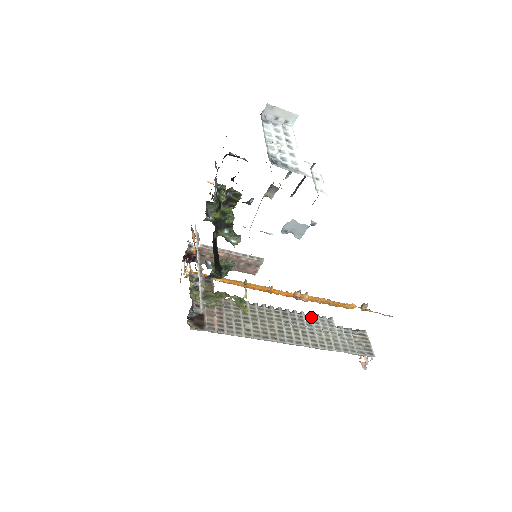
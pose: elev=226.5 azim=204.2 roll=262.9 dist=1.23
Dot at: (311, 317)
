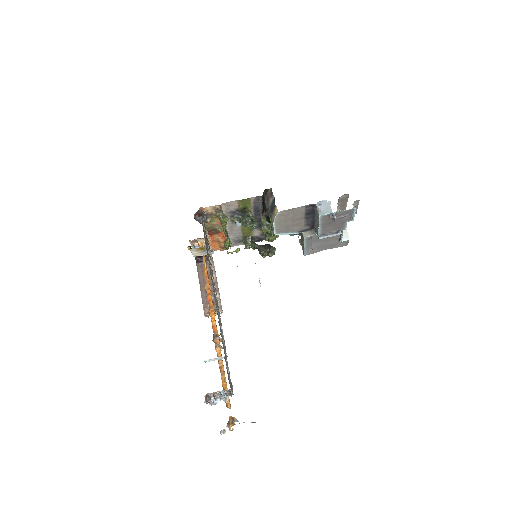
Dot at: occluded
